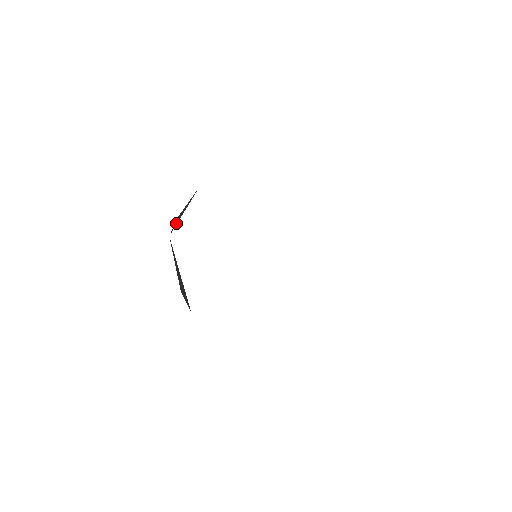
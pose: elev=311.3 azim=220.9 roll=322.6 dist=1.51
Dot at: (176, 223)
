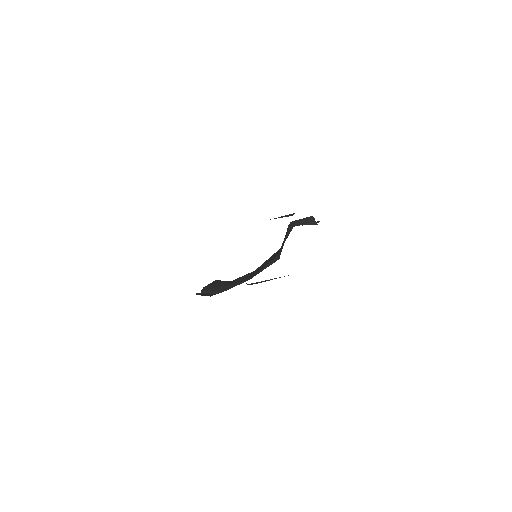
Dot at: occluded
